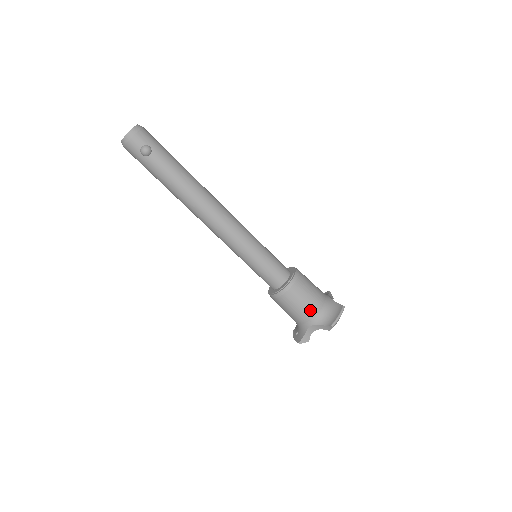
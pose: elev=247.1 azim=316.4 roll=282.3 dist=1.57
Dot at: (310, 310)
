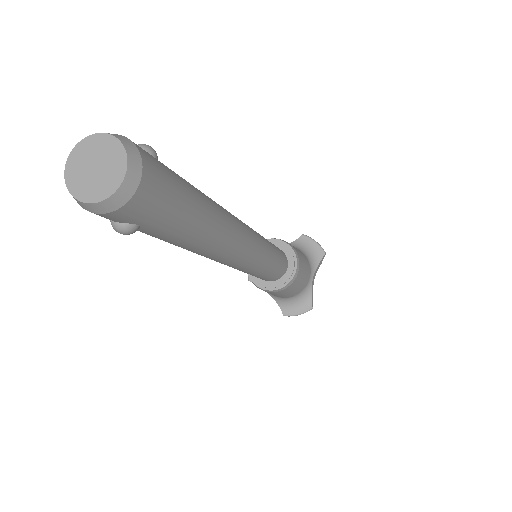
Dot at: occluded
